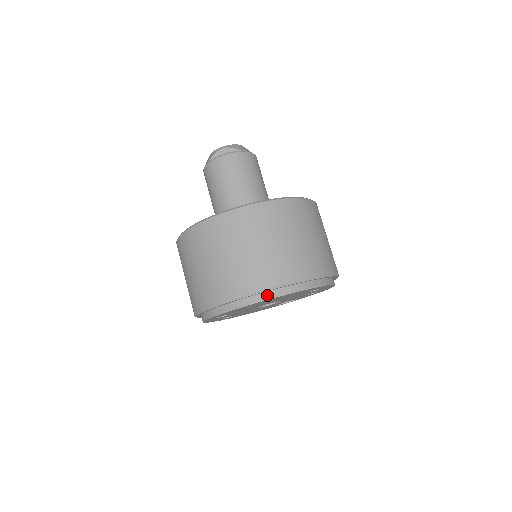
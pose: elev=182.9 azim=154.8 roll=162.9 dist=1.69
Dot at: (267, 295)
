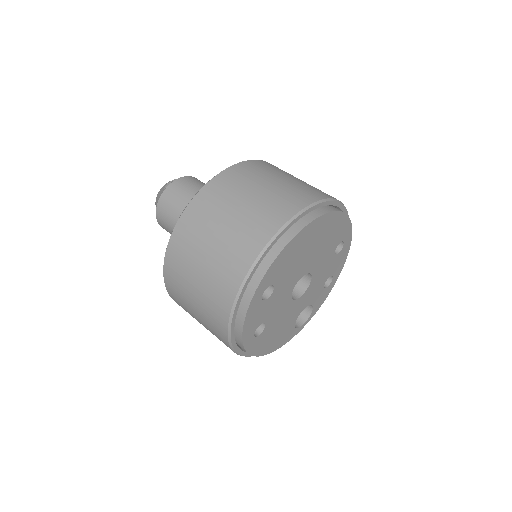
Dot at: (318, 212)
